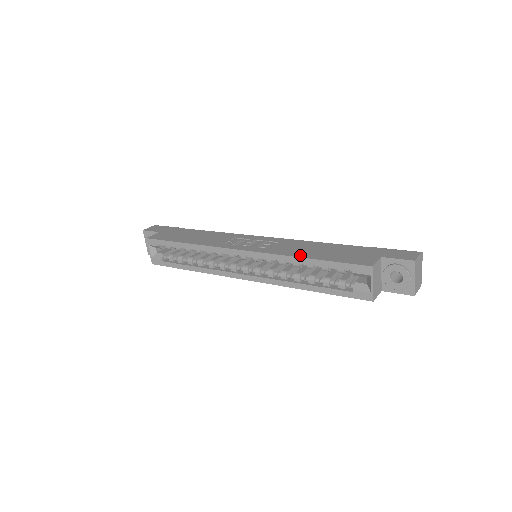
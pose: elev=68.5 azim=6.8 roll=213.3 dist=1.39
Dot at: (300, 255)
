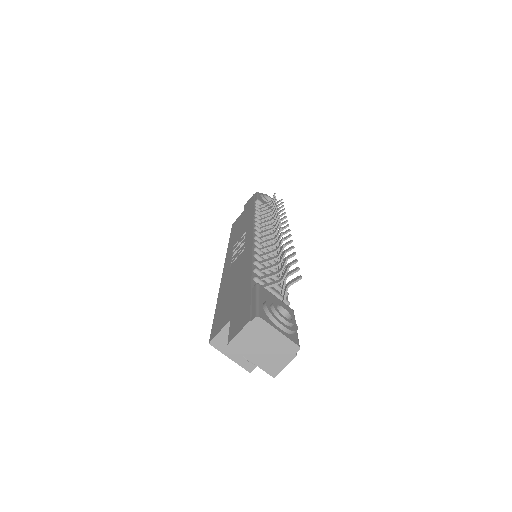
Dot at: (221, 291)
